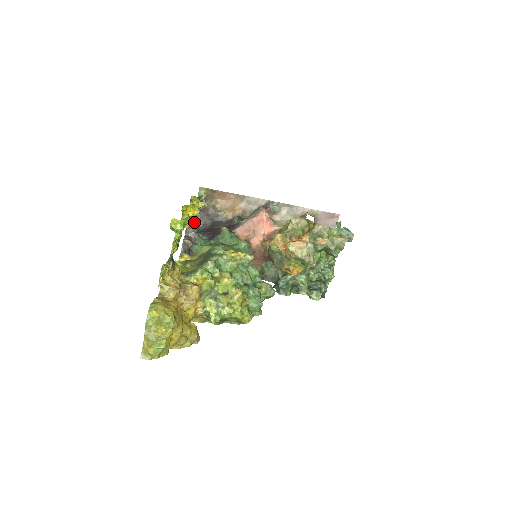
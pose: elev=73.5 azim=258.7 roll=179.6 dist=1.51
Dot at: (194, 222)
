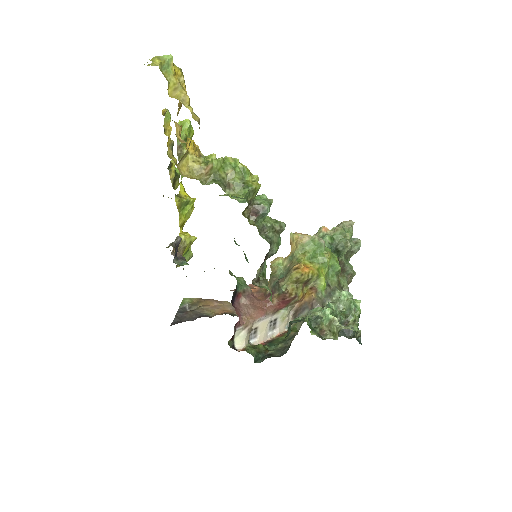
Dot at: occluded
